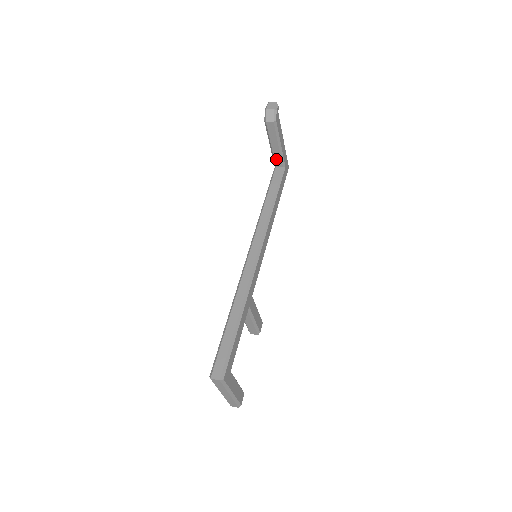
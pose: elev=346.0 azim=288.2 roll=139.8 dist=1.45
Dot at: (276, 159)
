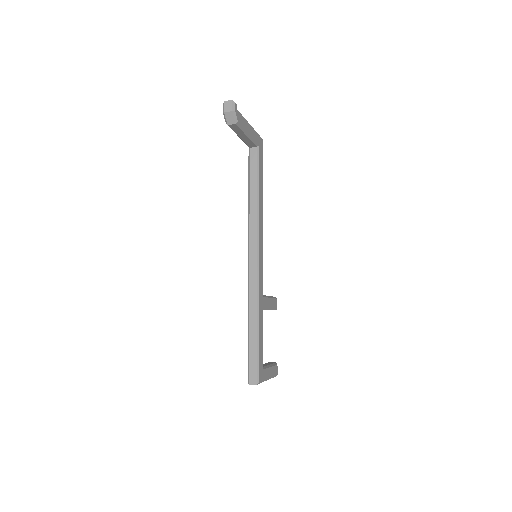
Dot at: (248, 143)
